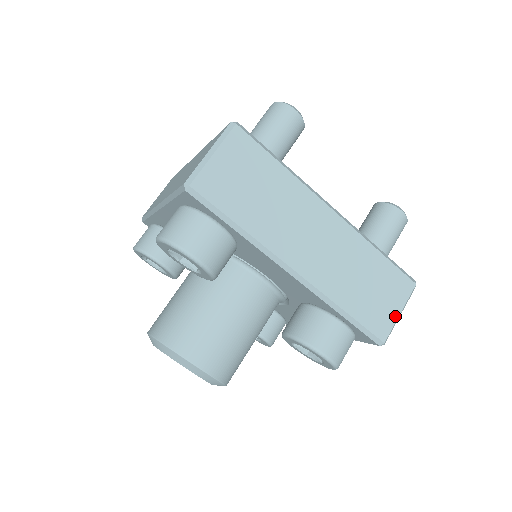
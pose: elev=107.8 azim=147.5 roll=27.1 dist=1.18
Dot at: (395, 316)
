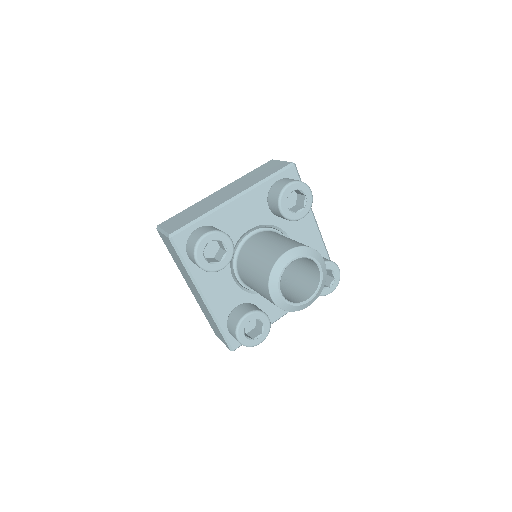
Dot at: occluded
